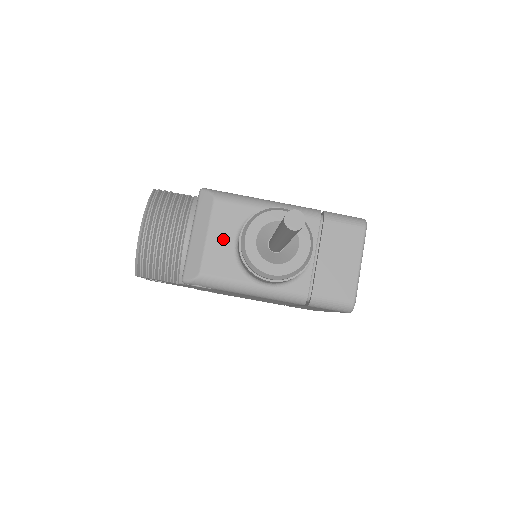
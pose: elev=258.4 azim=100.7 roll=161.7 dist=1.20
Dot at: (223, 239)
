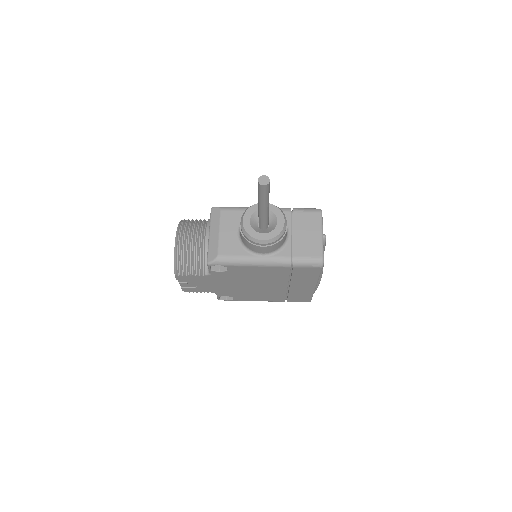
Dot at: (230, 233)
